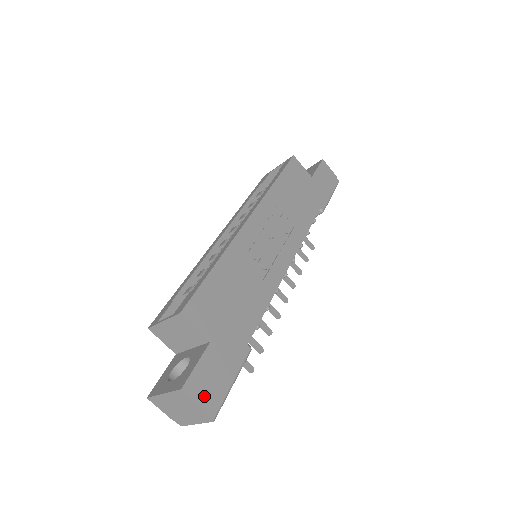
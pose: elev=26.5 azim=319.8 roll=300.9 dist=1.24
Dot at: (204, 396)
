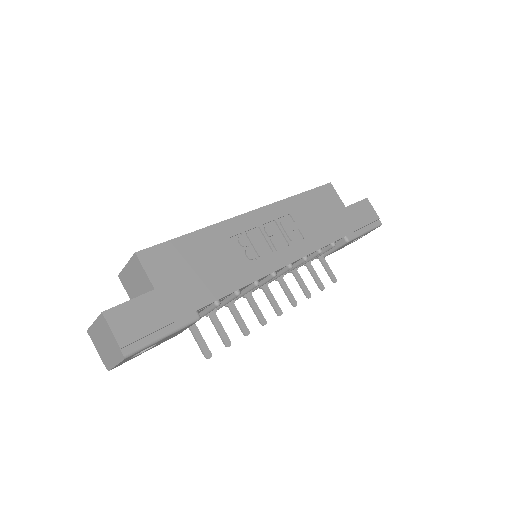
Dot at: (123, 330)
